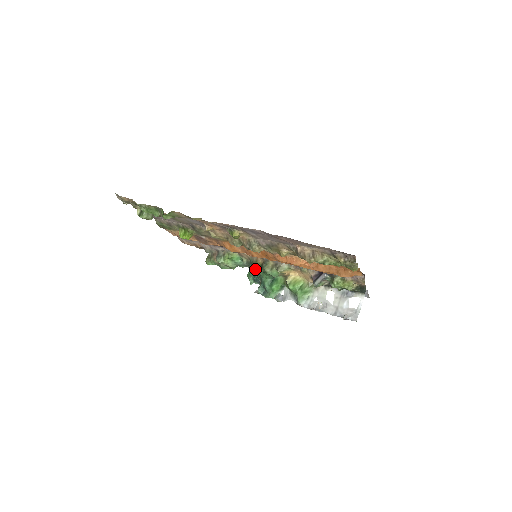
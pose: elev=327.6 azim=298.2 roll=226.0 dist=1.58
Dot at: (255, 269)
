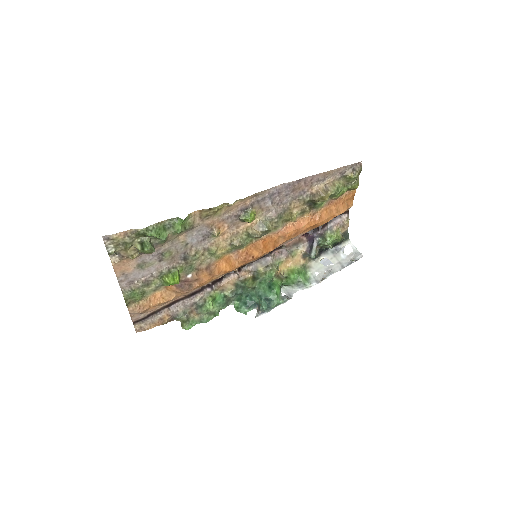
Dot at: (250, 284)
